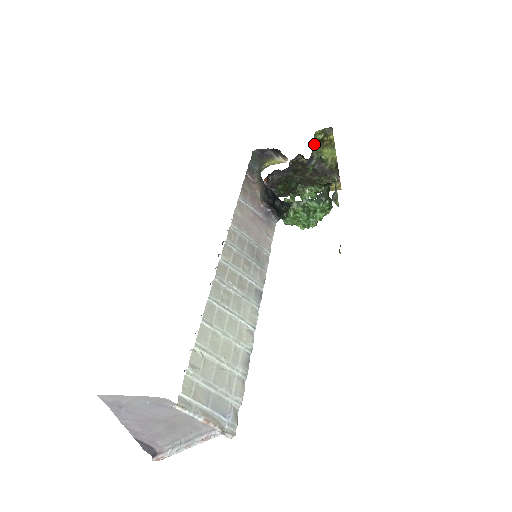
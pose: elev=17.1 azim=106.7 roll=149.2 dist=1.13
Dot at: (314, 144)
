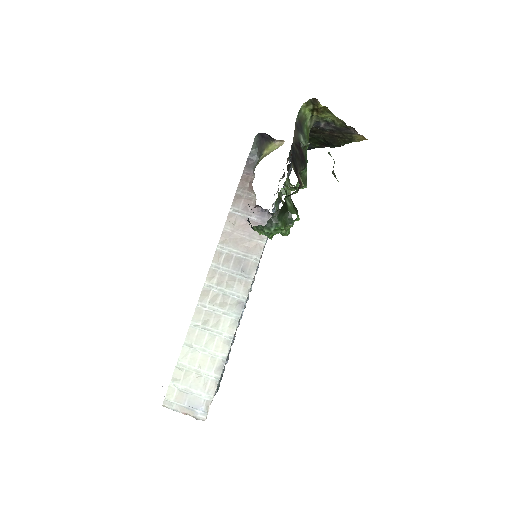
Dot at: (306, 117)
